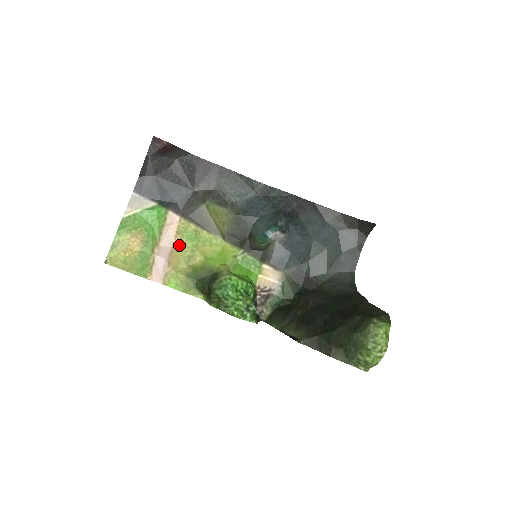
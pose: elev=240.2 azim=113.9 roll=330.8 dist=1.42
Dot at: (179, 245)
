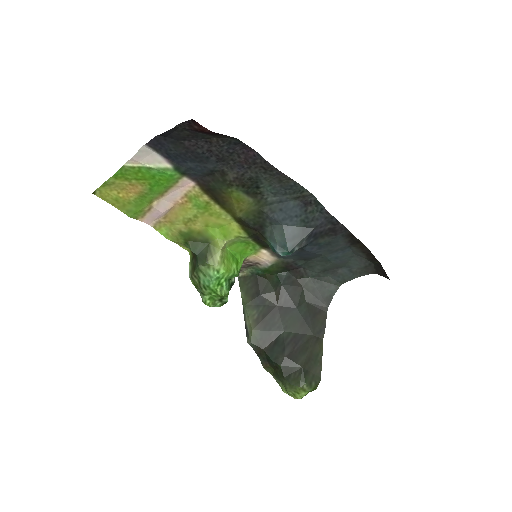
Dot at: (183, 206)
